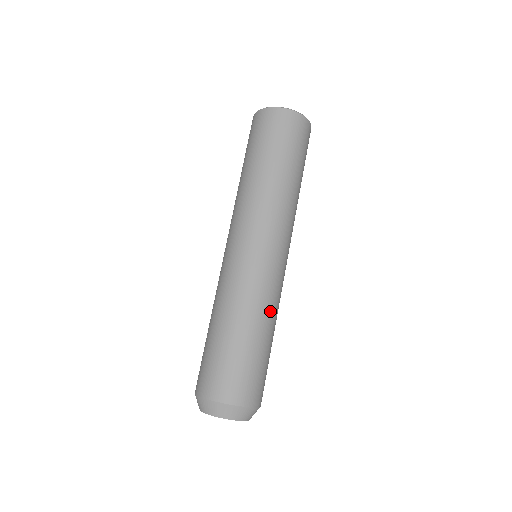
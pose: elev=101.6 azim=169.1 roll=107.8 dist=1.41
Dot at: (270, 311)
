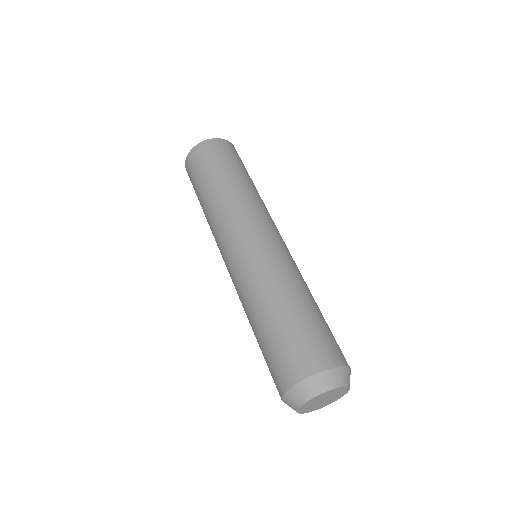
Dot at: occluded
